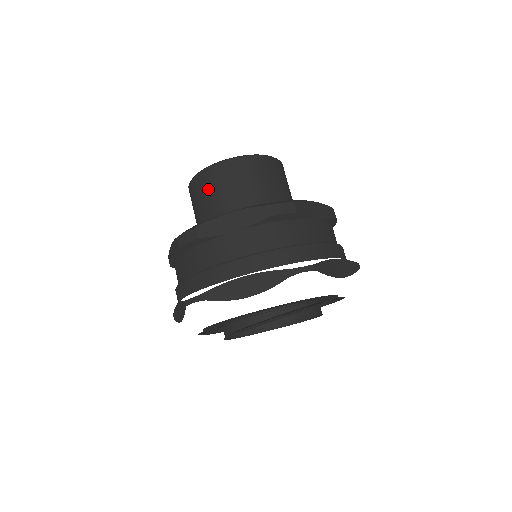
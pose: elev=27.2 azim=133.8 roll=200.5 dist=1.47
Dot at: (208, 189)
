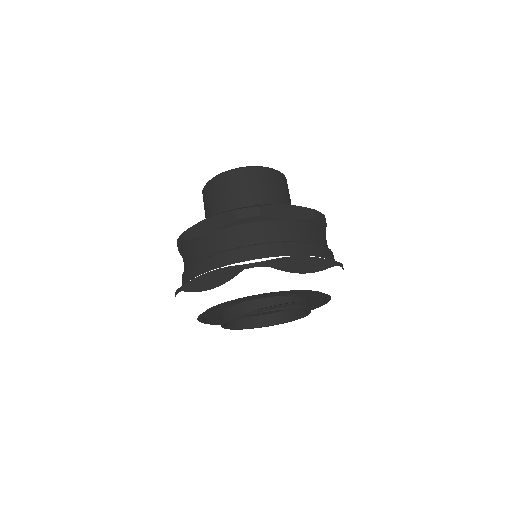
Dot at: (247, 184)
